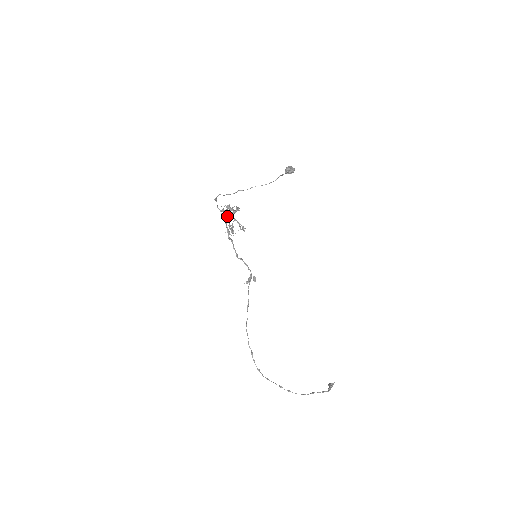
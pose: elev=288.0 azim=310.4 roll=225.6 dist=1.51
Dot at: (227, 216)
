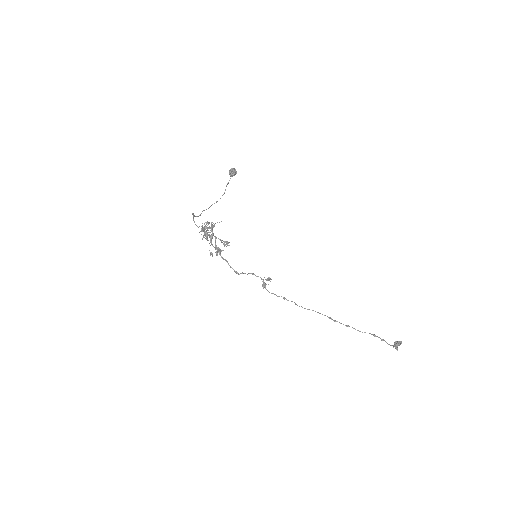
Dot at: (209, 234)
